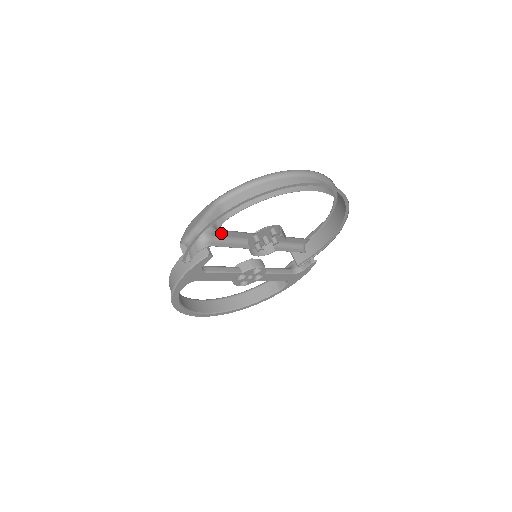
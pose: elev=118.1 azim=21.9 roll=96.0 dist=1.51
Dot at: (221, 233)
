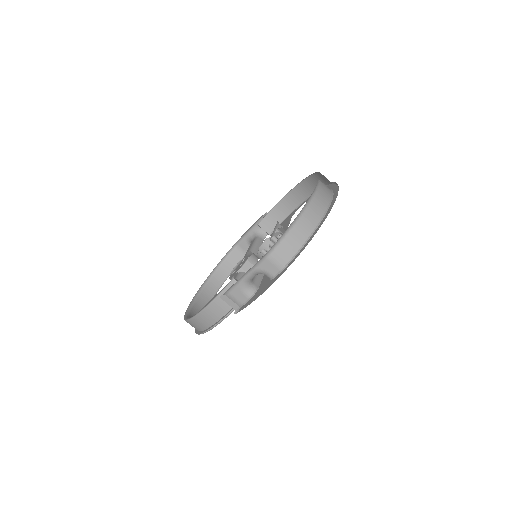
Dot at: occluded
